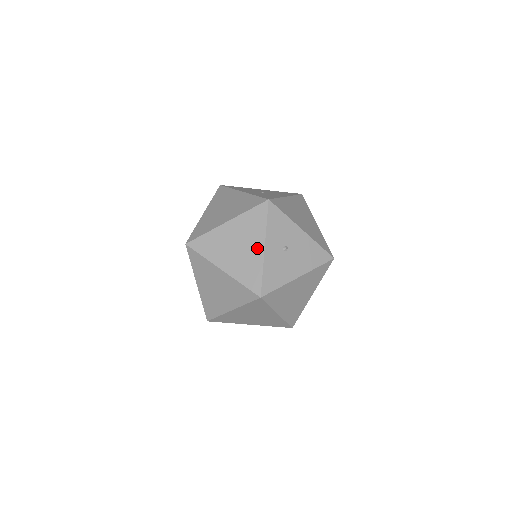
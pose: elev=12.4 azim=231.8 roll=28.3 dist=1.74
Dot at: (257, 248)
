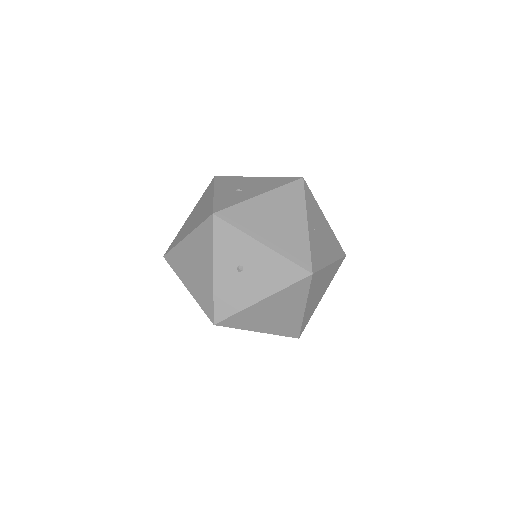
Dot at: (208, 270)
